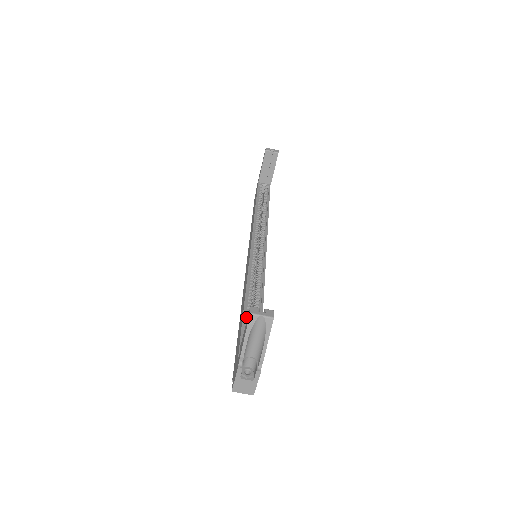
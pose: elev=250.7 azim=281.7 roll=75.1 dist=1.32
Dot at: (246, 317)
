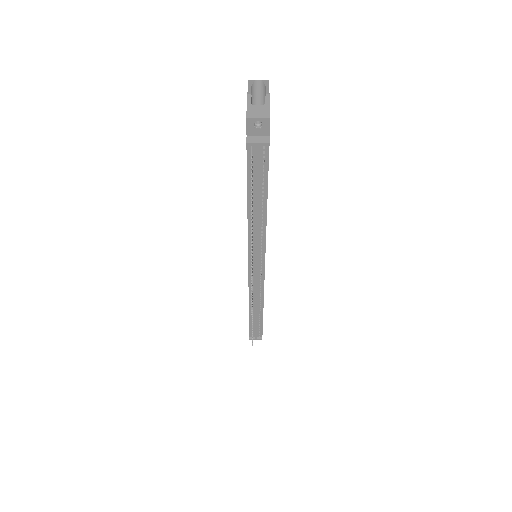
Dot at: occluded
